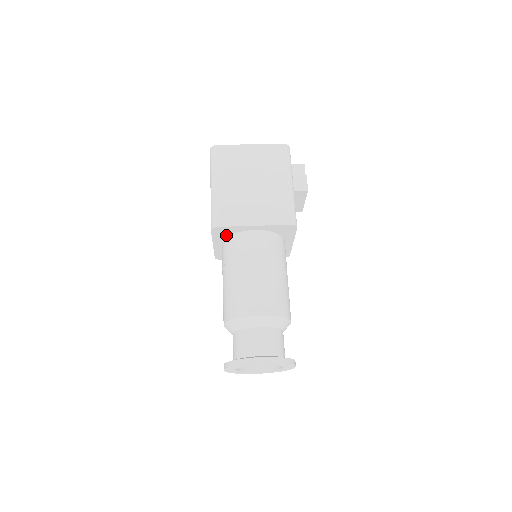
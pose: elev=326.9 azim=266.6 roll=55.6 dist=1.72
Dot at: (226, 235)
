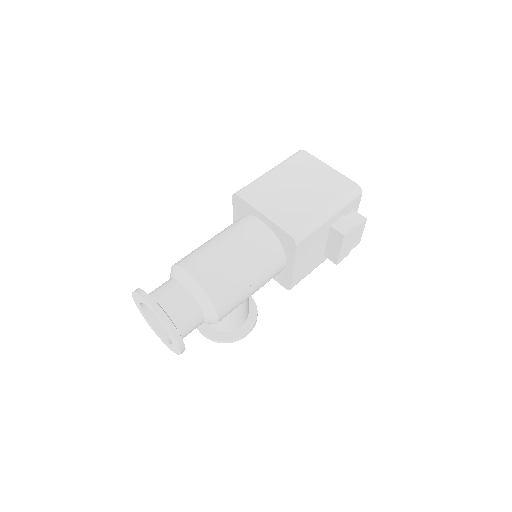
Dot at: (243, 213)
